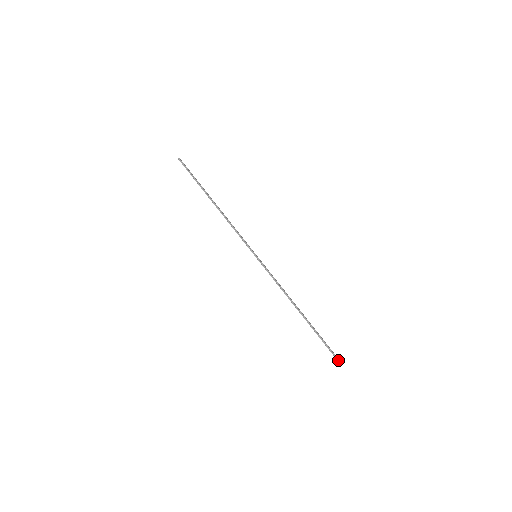
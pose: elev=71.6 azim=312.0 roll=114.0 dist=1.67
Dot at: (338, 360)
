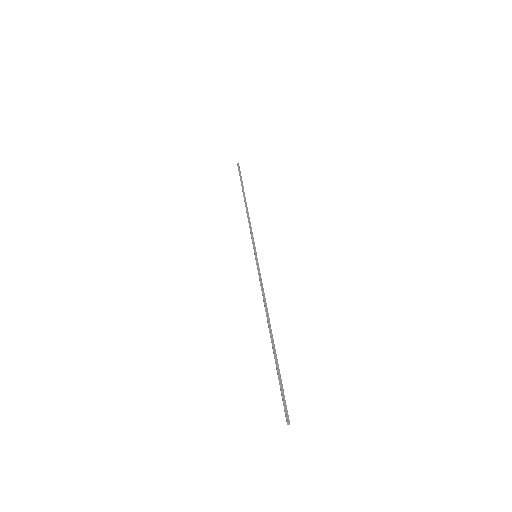
Dot at: (287, 414)
